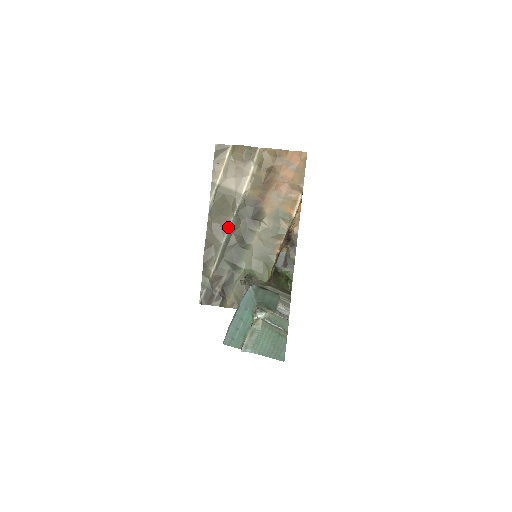
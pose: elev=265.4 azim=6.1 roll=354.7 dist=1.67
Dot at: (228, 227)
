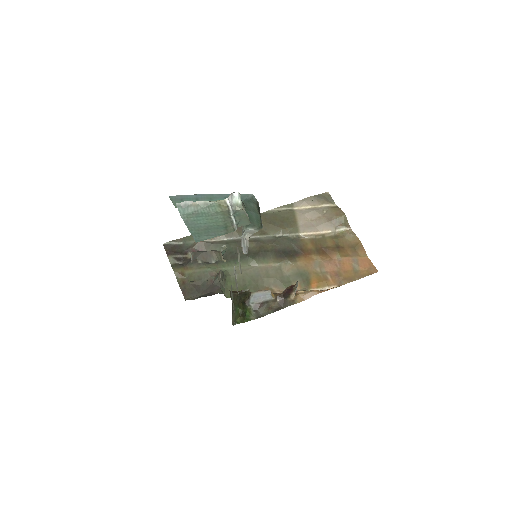
Dot at: (260, 235)
